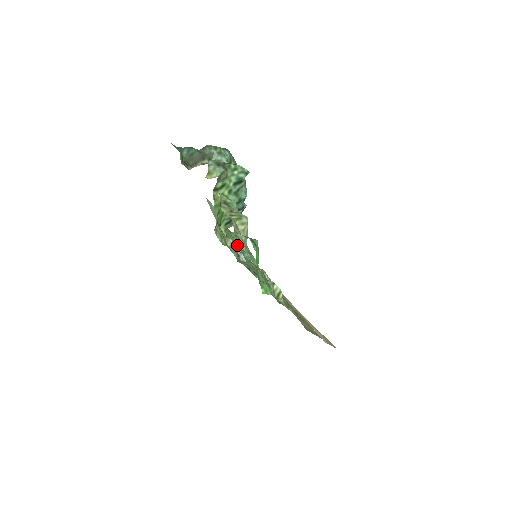
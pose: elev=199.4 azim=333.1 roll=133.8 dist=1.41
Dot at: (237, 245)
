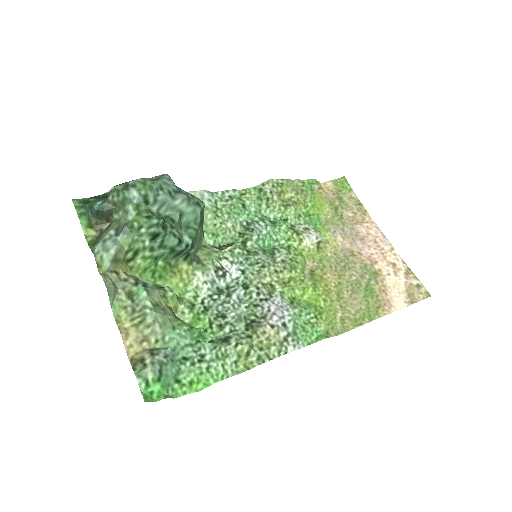
Dot at: (261, 208)
